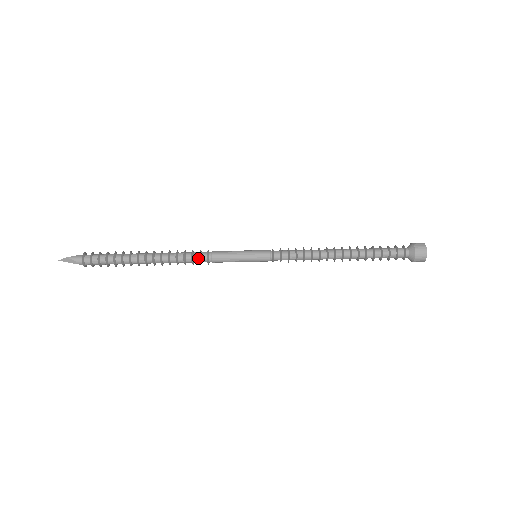
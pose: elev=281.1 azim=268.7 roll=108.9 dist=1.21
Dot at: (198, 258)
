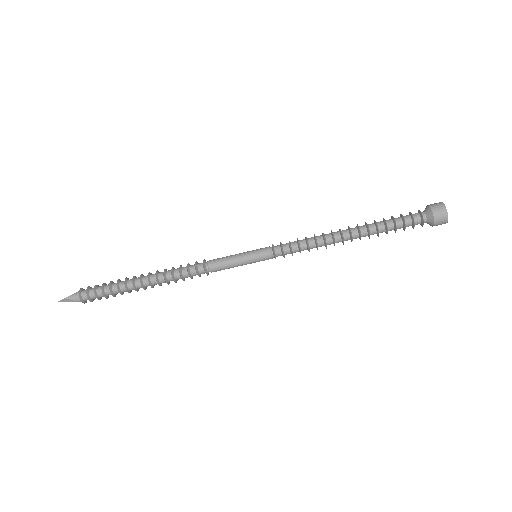
Dot at: (195, 272)
